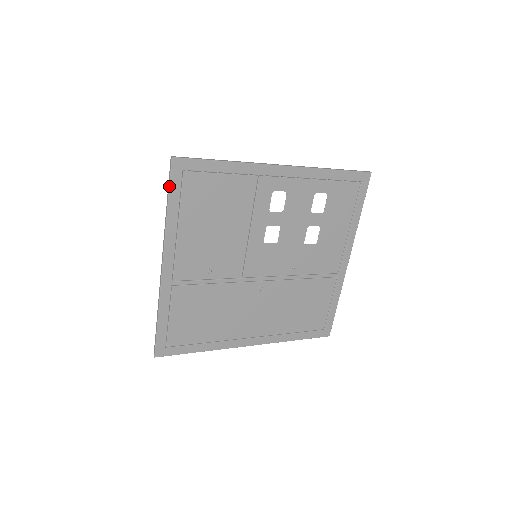
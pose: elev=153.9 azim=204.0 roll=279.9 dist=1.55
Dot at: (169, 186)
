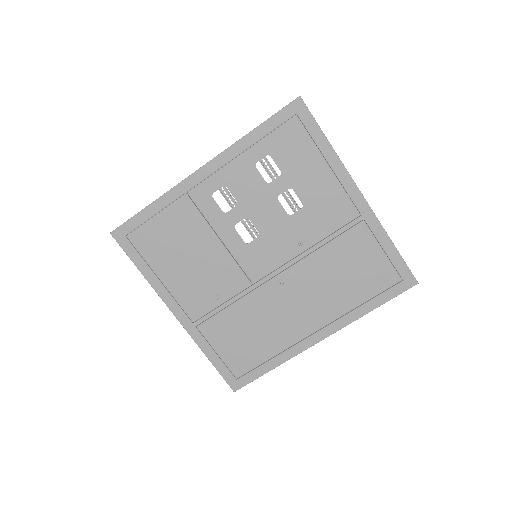
Dot at: (126, 254)
